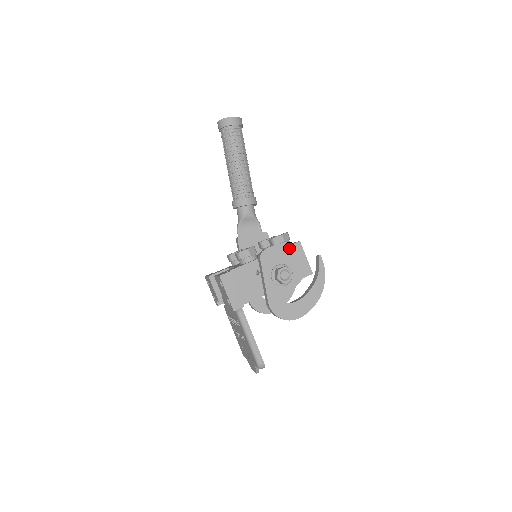
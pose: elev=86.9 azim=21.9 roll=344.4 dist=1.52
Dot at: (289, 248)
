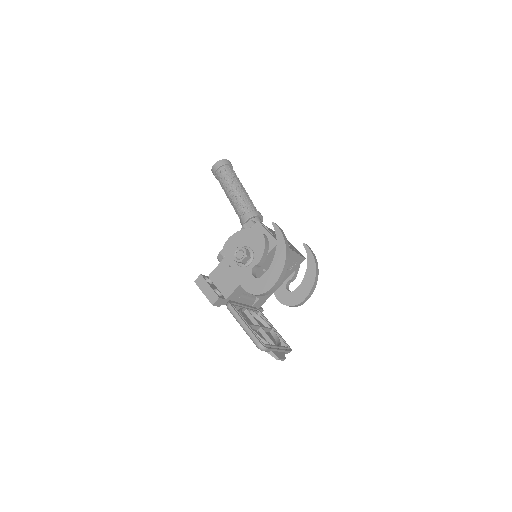
Dot at: (244, 231)
